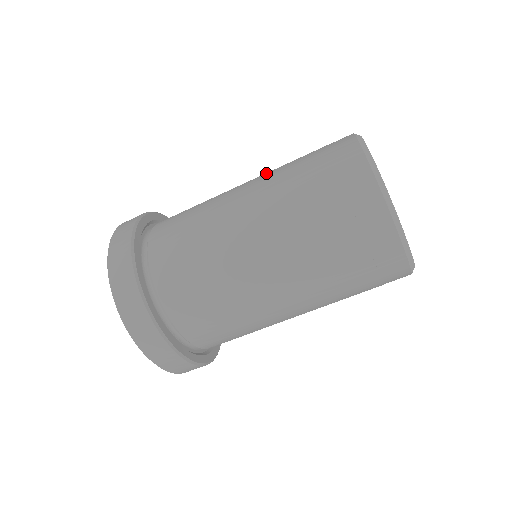
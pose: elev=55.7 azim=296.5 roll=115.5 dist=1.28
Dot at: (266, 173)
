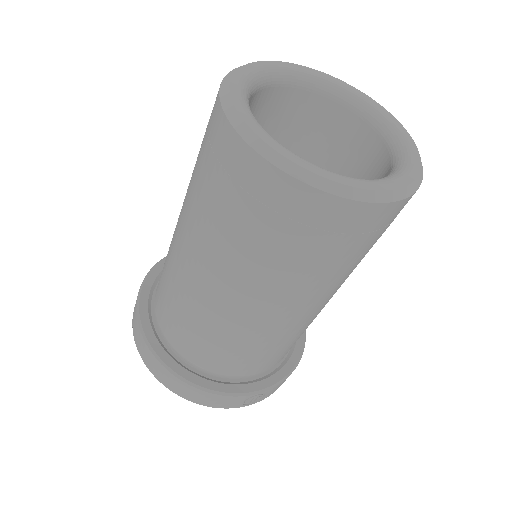
Dot at: occluded
